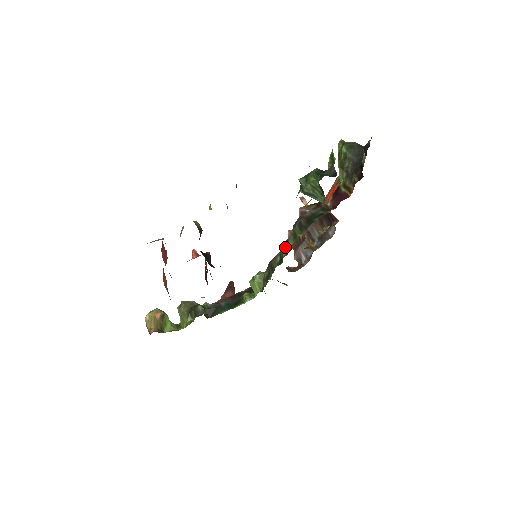
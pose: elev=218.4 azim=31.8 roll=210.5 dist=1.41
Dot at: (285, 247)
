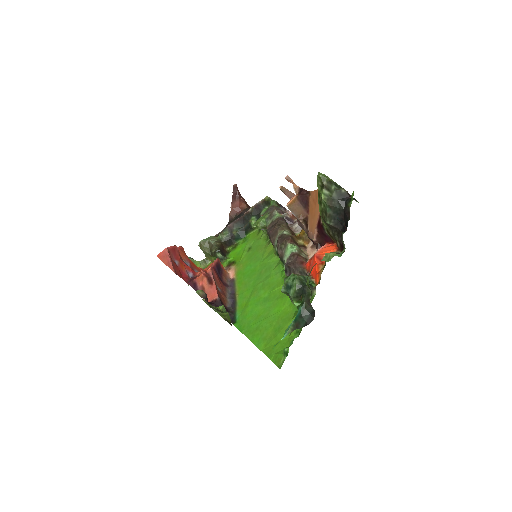
Dot at: (280, 259)
